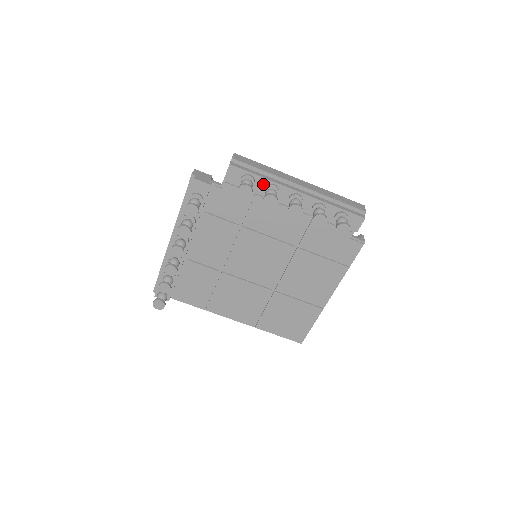
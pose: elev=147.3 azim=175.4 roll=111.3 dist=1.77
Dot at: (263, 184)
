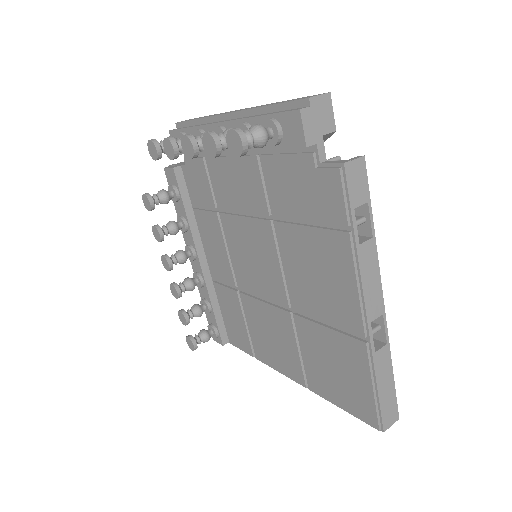
Dot at: occluded
